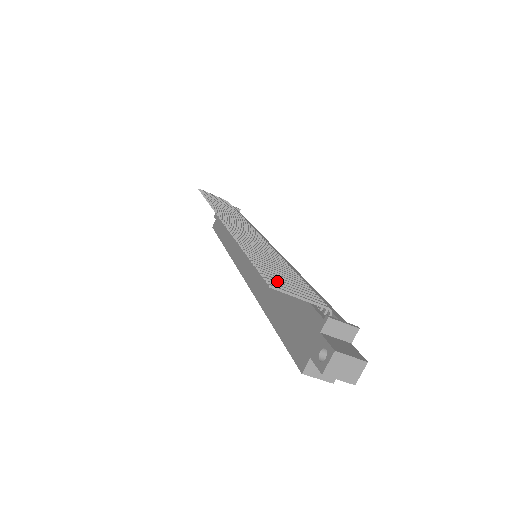
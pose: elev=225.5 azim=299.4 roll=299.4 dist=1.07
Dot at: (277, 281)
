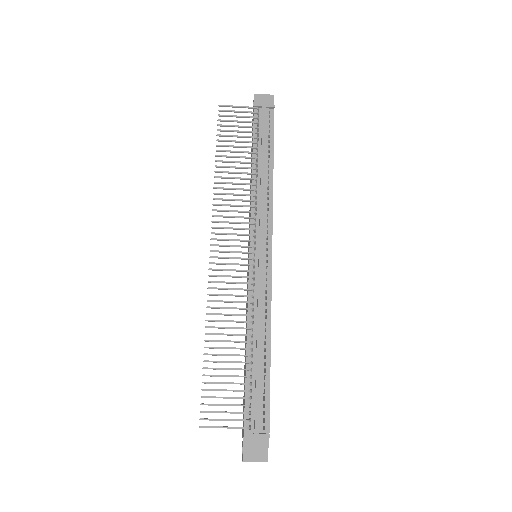
Dot at: (213, 405)
